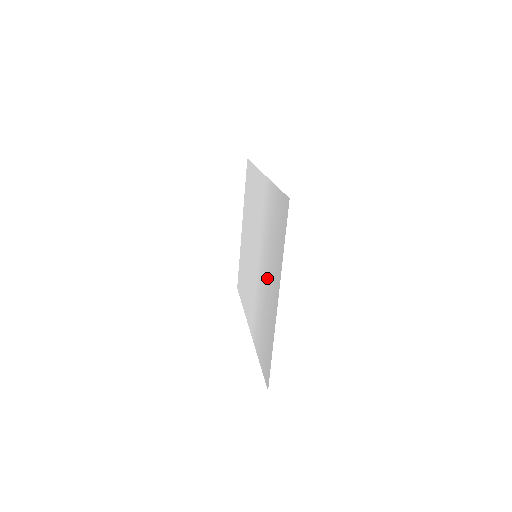
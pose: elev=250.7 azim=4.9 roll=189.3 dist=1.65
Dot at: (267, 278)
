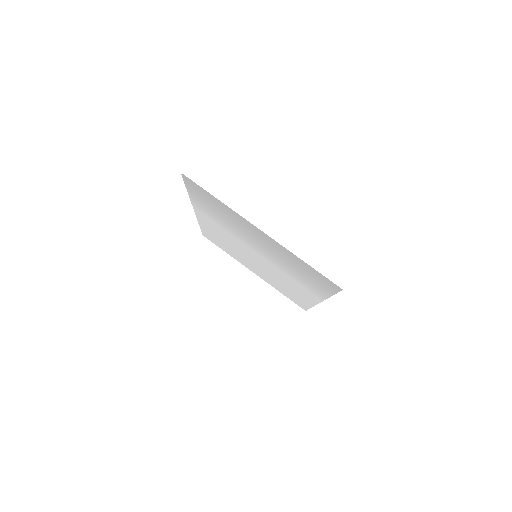
Dot at: (256, 242)
